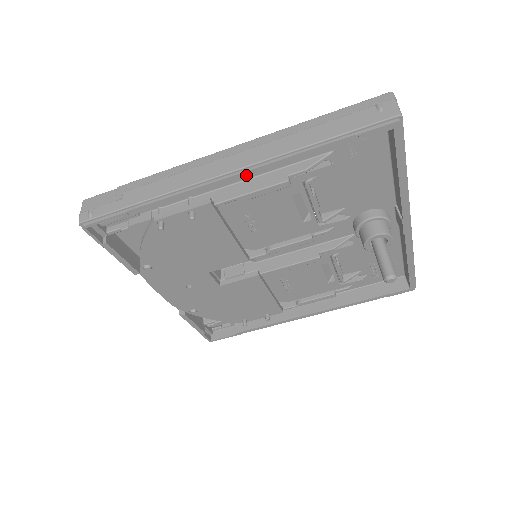
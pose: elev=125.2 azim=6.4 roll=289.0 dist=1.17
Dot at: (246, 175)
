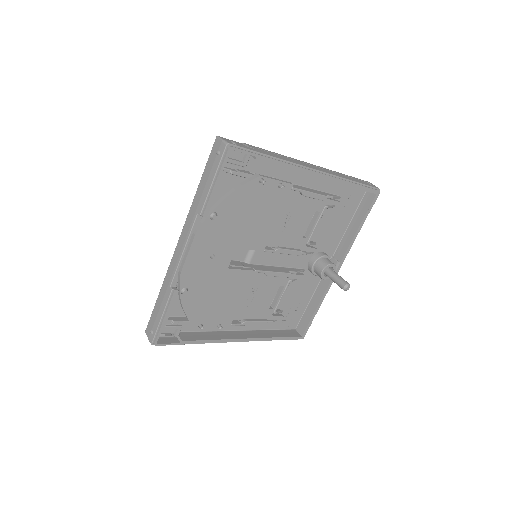
Dot at: (322, 177)
